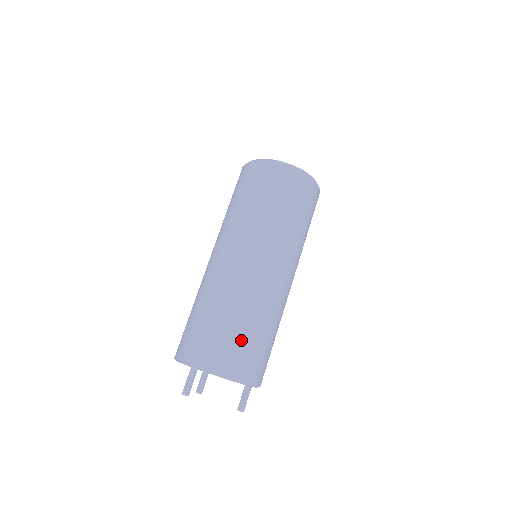
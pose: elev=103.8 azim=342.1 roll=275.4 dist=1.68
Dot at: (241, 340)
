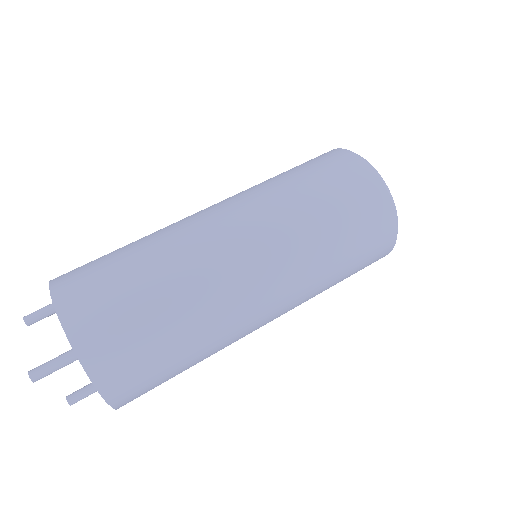
Dot at: (108, 259)
